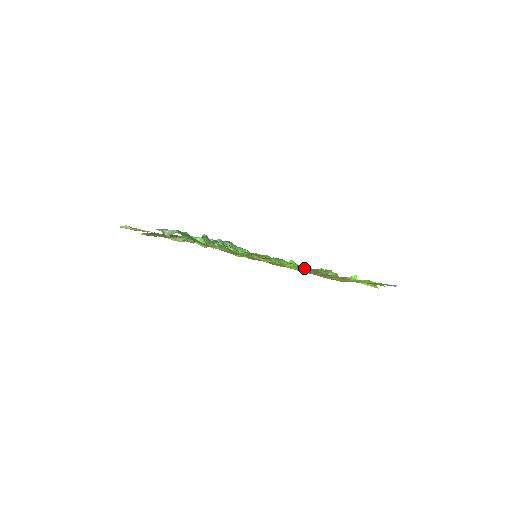
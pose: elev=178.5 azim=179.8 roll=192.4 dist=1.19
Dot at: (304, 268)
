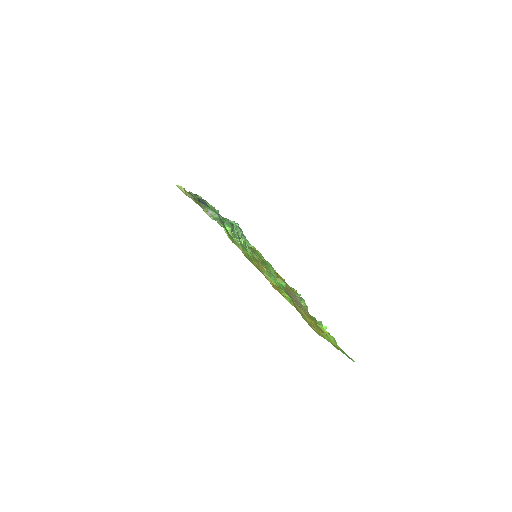
Dot at: occluded
